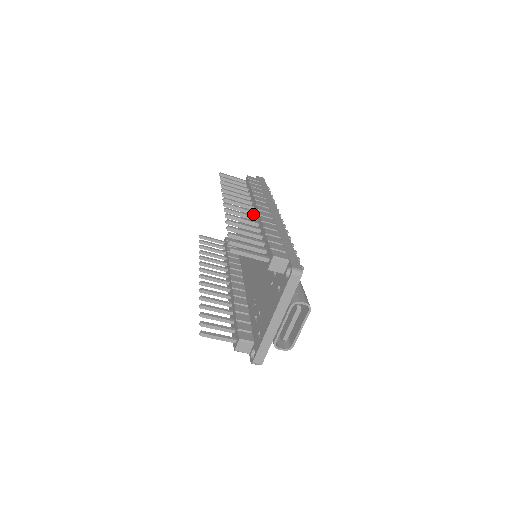
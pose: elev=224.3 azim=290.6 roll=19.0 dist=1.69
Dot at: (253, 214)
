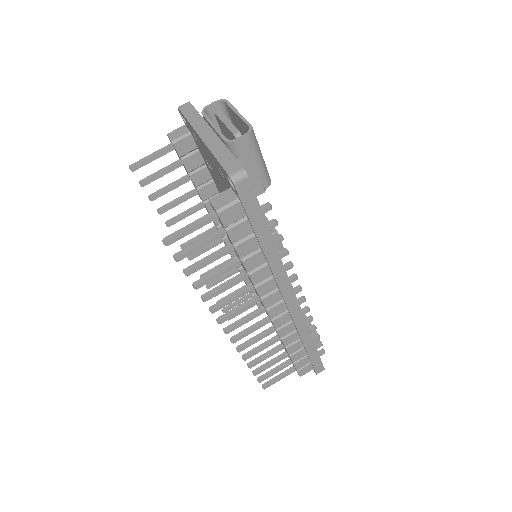
Dot at: (220, 240)
